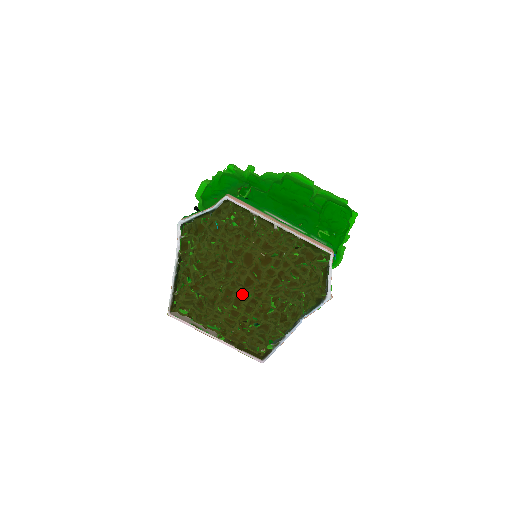
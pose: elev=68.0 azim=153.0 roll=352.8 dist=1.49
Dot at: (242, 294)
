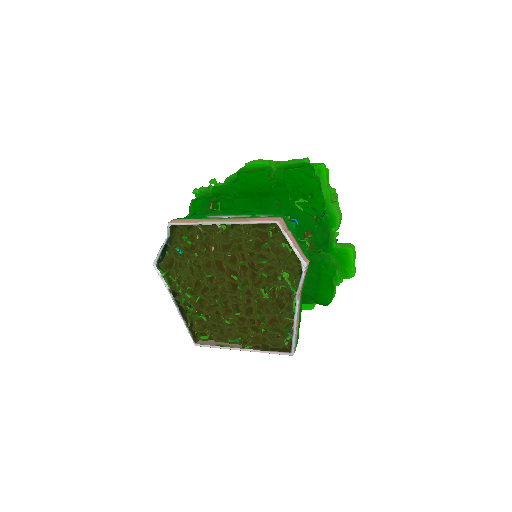
Dot at: (236, 299)
